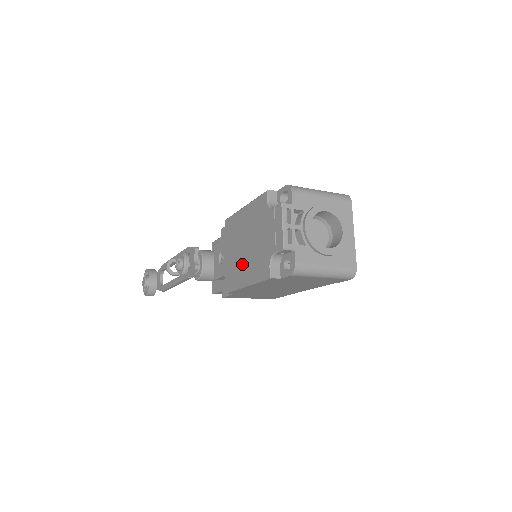
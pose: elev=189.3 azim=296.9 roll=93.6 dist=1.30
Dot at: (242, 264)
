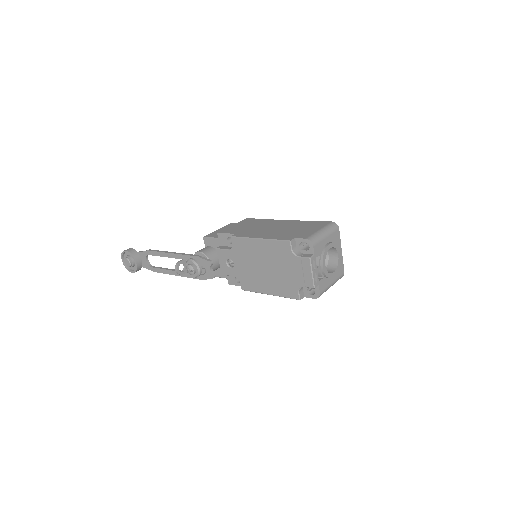
Dot at: (262, 279)
